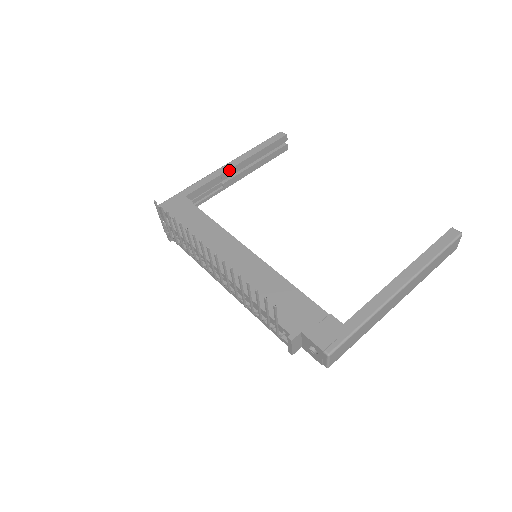
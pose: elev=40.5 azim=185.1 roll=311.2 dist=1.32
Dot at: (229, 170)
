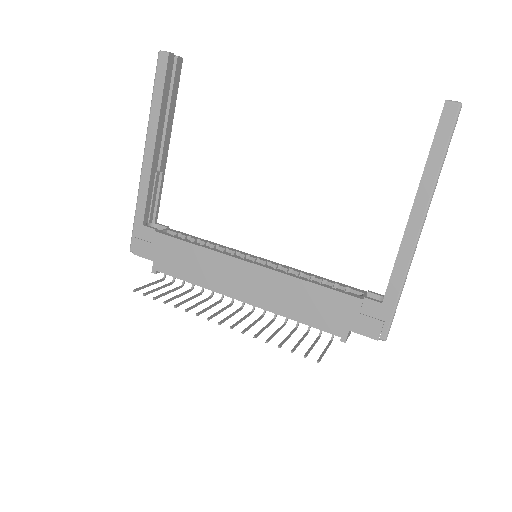
Dot at: (153, 159)
